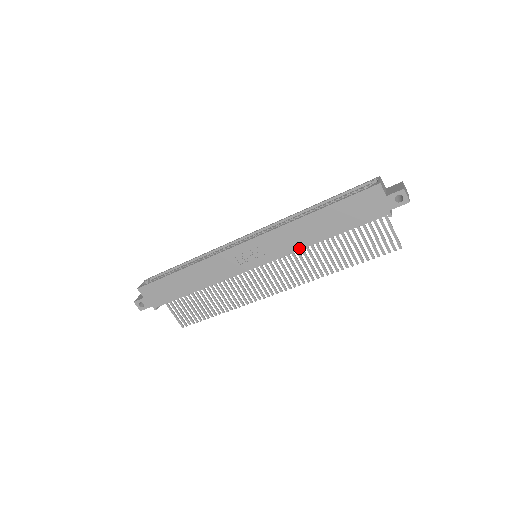
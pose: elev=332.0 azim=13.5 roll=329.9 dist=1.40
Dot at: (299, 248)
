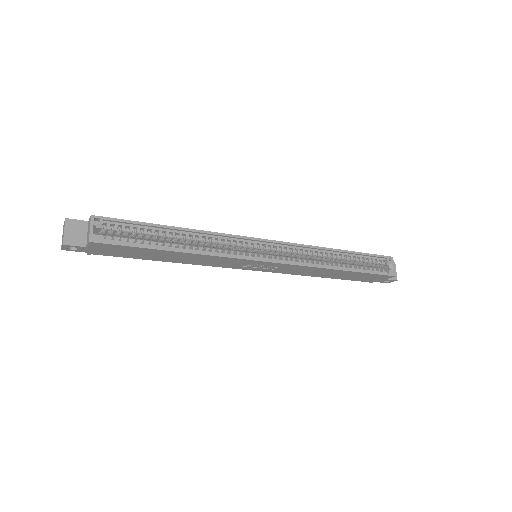
Dot at: occluded
